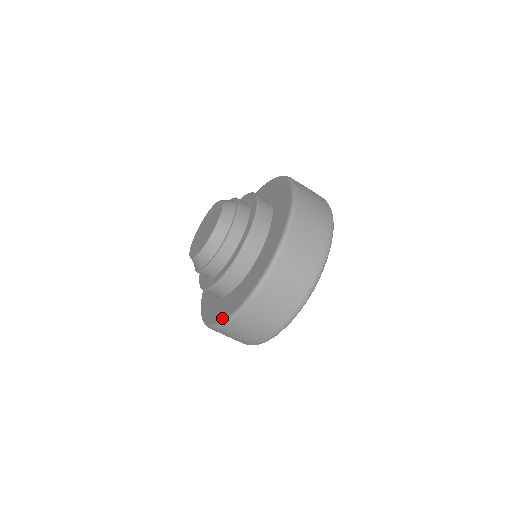
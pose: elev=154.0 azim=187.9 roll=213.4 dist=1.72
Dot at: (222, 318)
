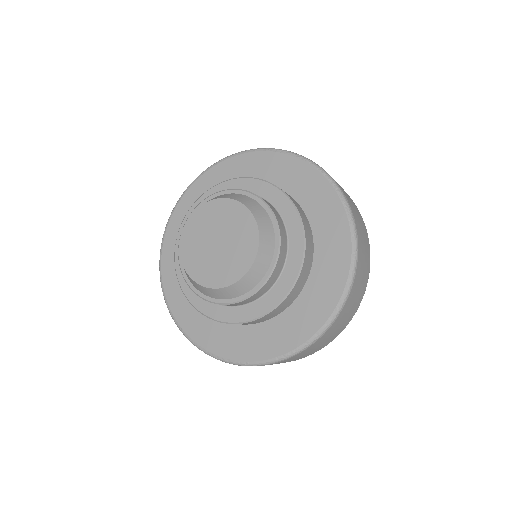
Dot at: (209, 348)
